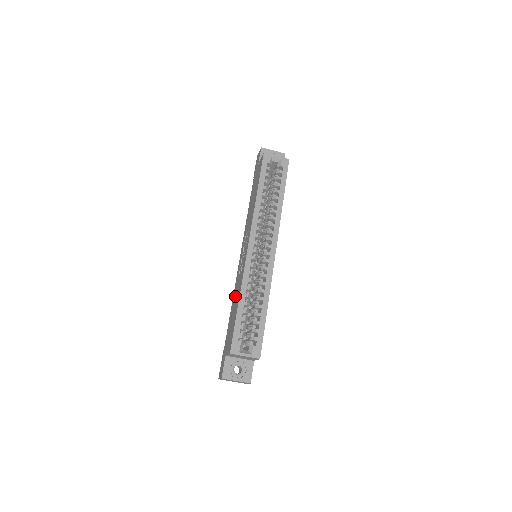
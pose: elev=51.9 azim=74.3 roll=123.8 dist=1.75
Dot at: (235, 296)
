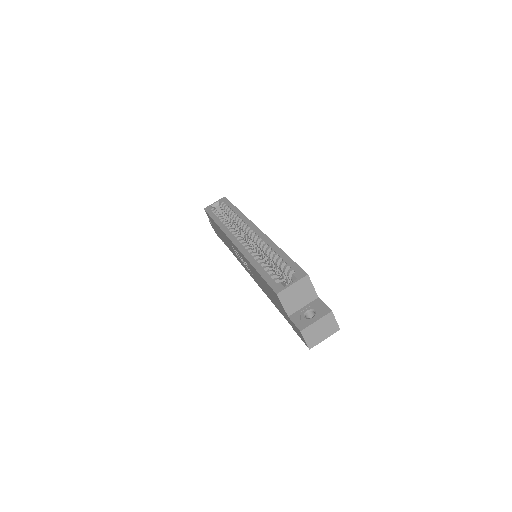
Dot at: occluded
